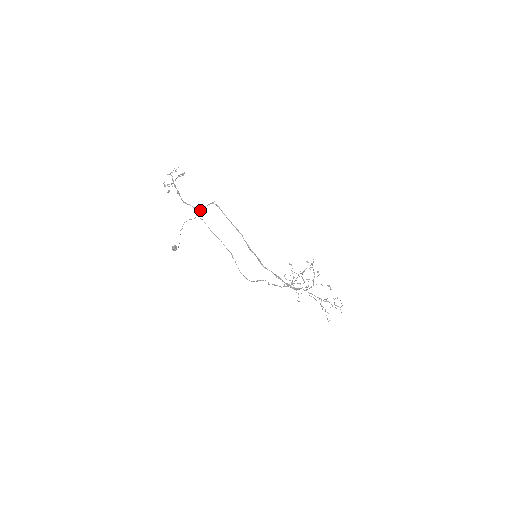
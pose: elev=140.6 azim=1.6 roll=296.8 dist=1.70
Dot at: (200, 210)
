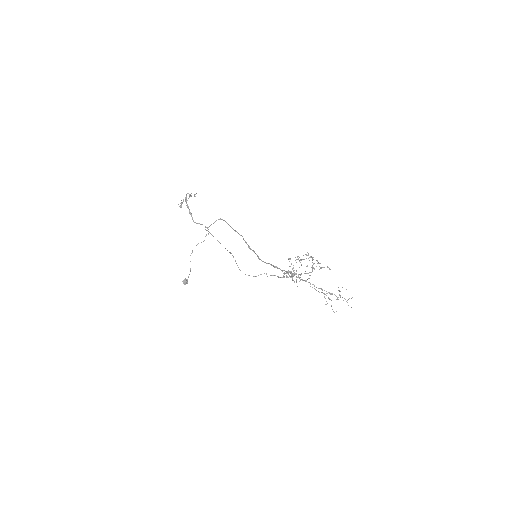
Dot at: (208, 227)
